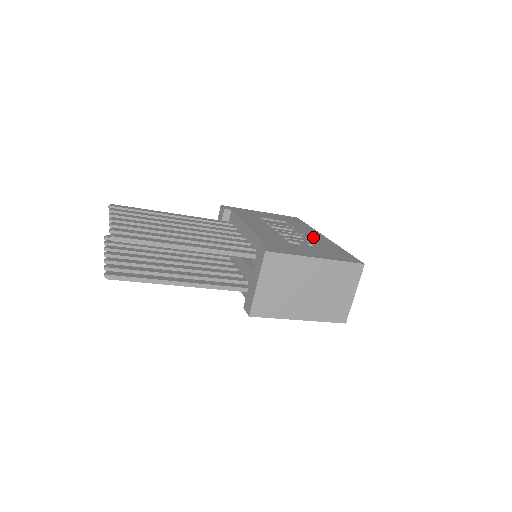
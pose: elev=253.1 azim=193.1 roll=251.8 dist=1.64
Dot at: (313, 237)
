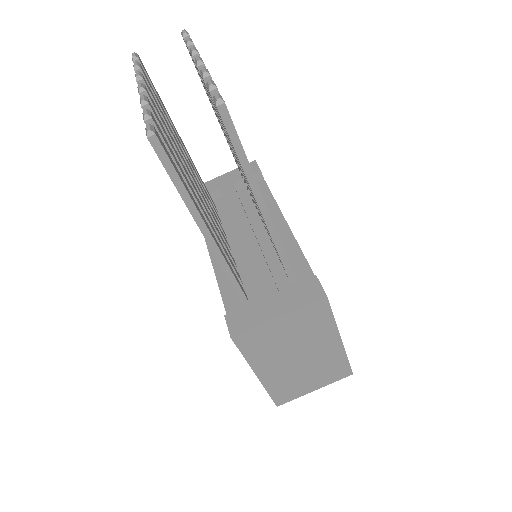
Dot at: occluded
